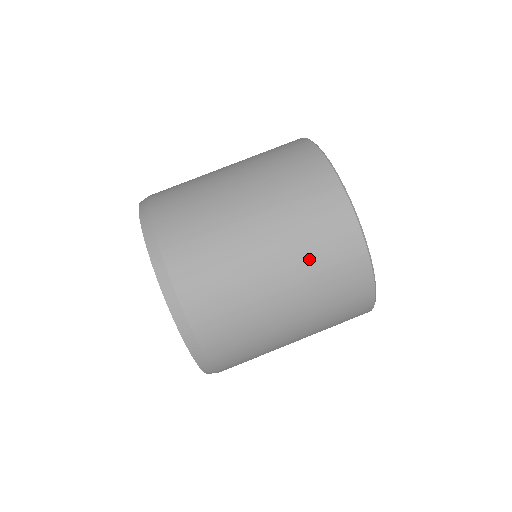
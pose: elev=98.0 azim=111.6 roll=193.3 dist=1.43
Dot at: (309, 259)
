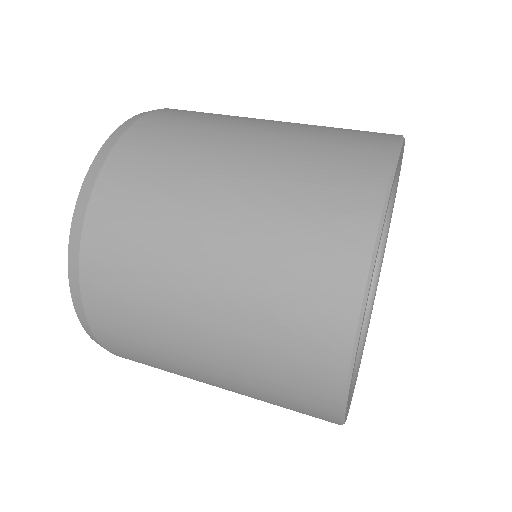
Dot at: (268, 259)
